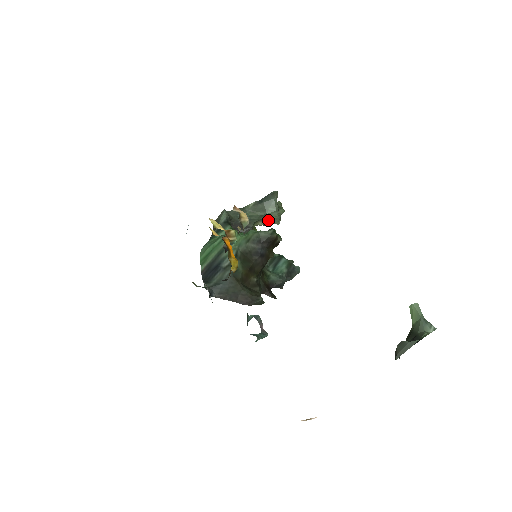
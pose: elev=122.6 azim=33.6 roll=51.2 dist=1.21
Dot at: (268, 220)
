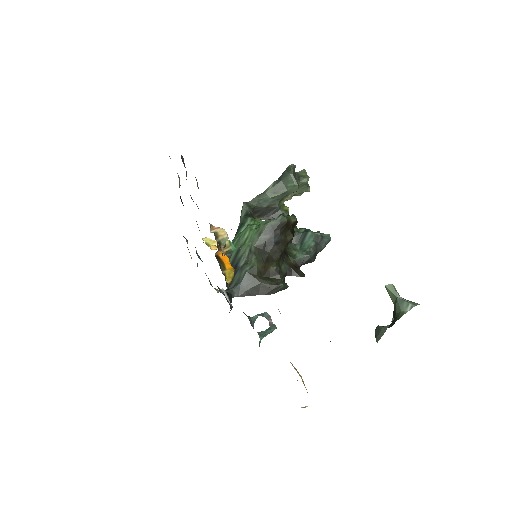
Dot at: (296, 192)
